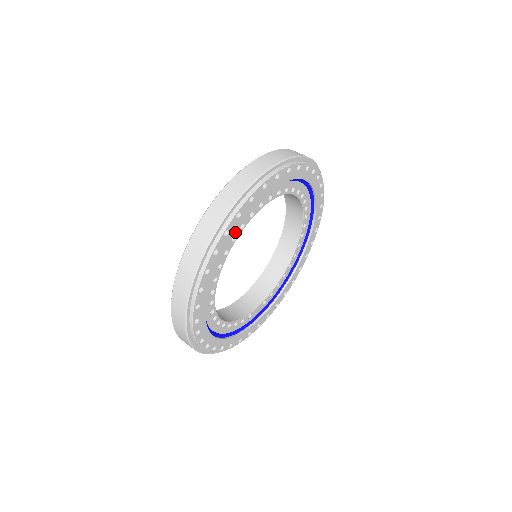
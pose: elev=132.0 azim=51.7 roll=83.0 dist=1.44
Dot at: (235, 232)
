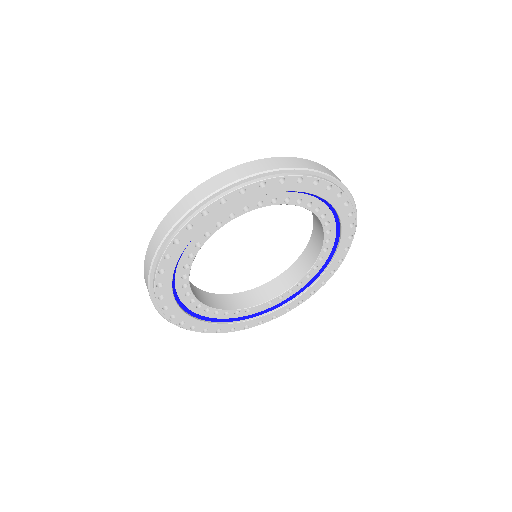
Dot at: (208, 228)
